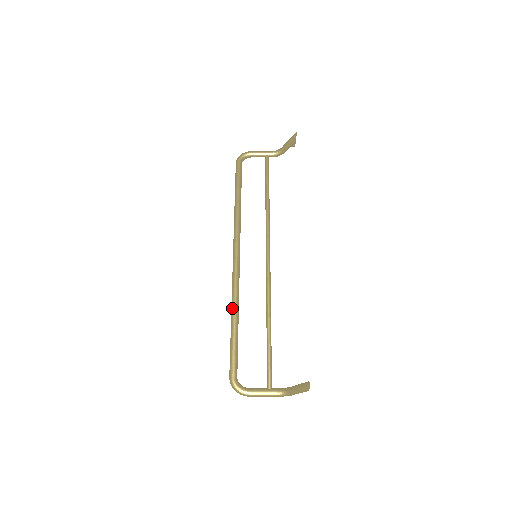
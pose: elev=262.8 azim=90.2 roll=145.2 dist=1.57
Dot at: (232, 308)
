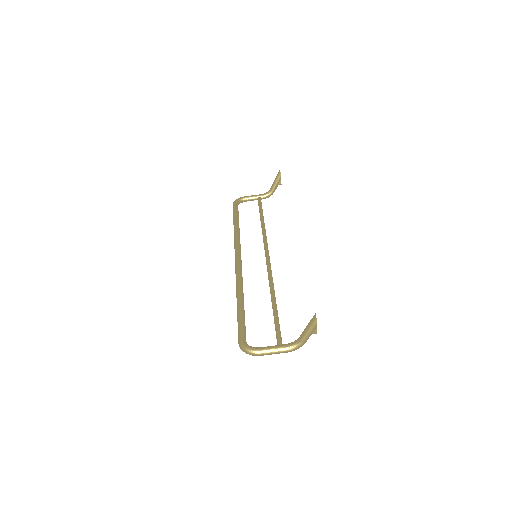
Dot at: (237, 292)
